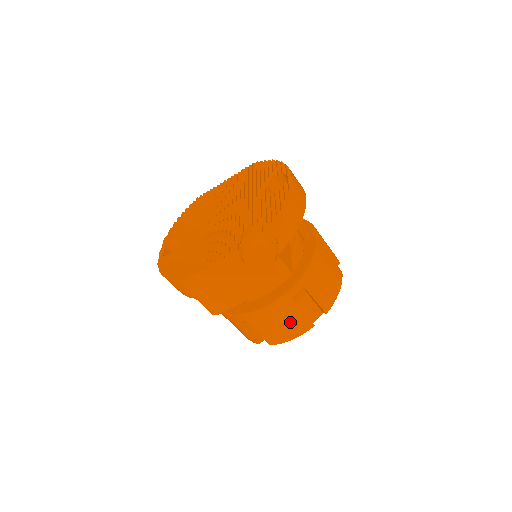
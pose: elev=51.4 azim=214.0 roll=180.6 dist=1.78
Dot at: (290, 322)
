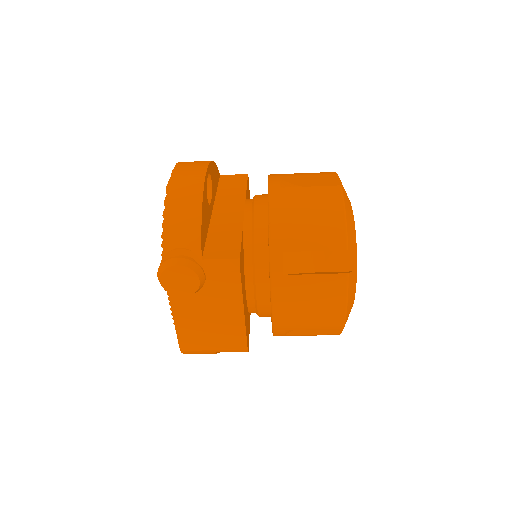
Dot at: (315, 295)
